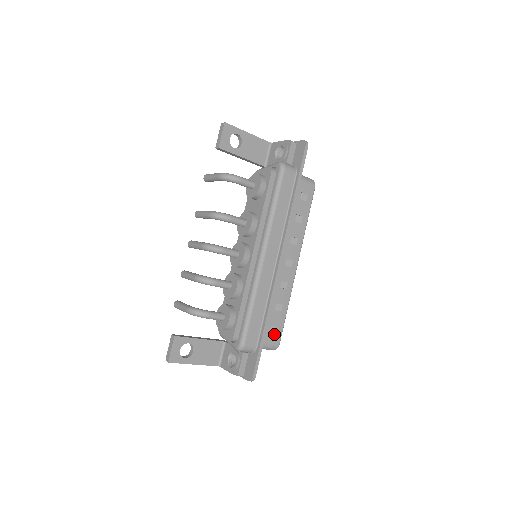
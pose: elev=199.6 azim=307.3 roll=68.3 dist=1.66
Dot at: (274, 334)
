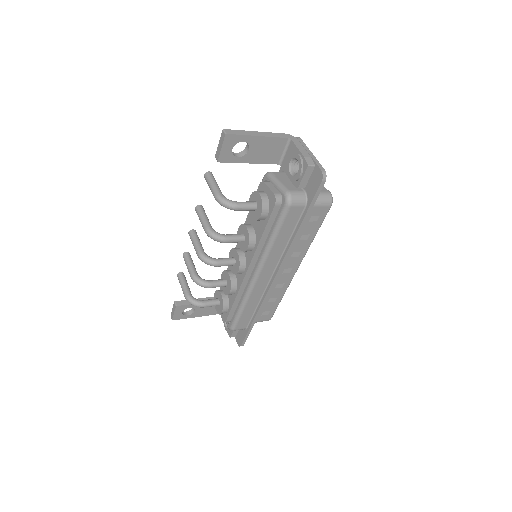
Dot at: (266, 315)
